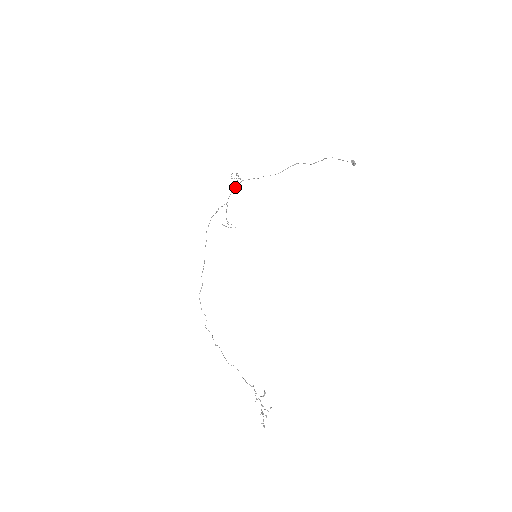
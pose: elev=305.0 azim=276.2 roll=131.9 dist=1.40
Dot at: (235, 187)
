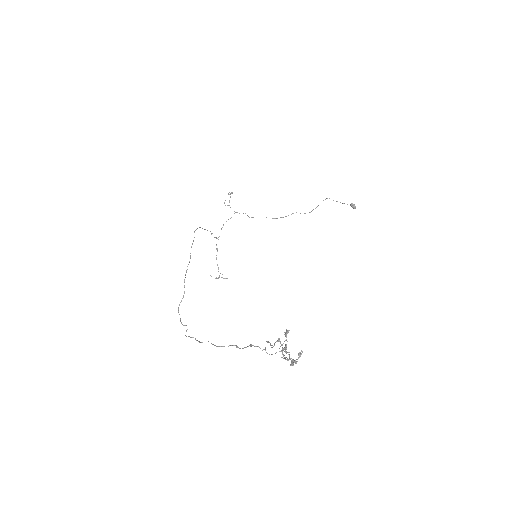
Dot at: (228, 219)
